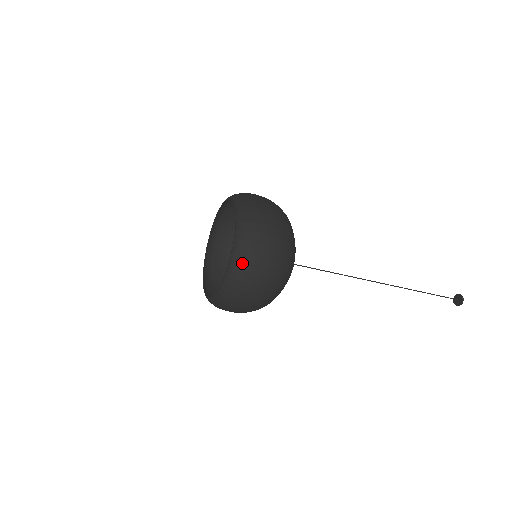
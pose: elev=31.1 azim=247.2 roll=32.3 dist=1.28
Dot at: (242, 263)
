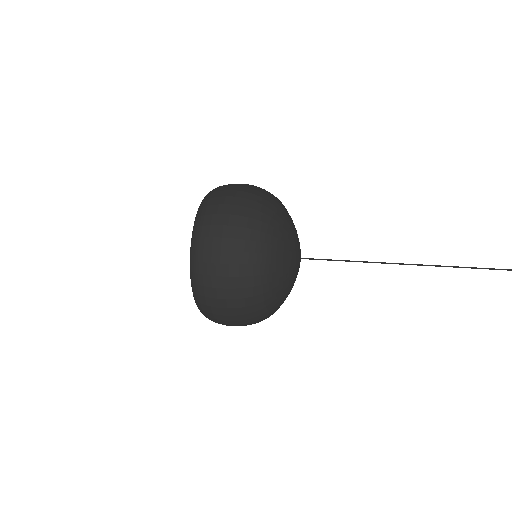
Dot at: (201, 297)
